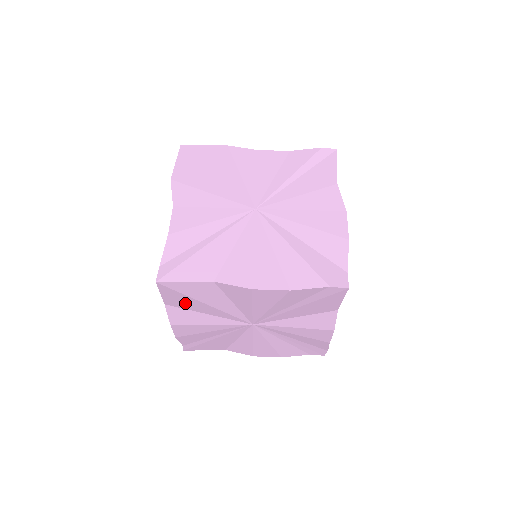
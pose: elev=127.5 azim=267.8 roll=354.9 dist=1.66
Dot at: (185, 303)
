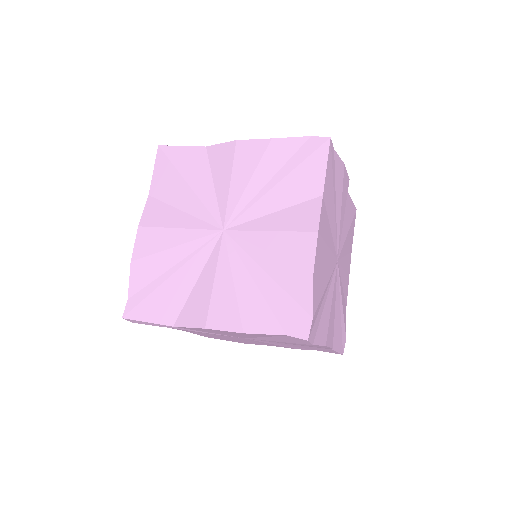
Dot at: (168, 187)
